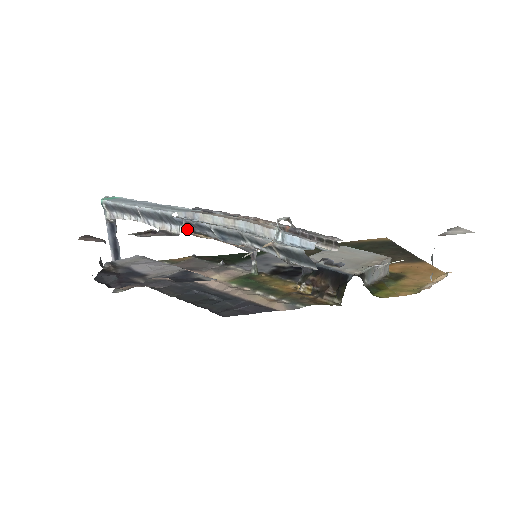
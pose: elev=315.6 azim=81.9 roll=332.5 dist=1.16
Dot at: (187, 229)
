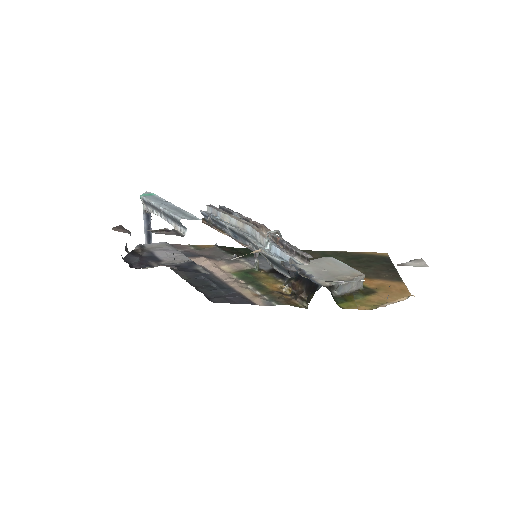
Dot at: (211, 223)
